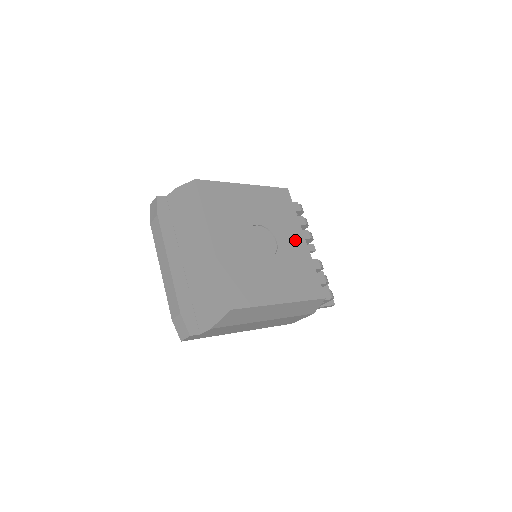
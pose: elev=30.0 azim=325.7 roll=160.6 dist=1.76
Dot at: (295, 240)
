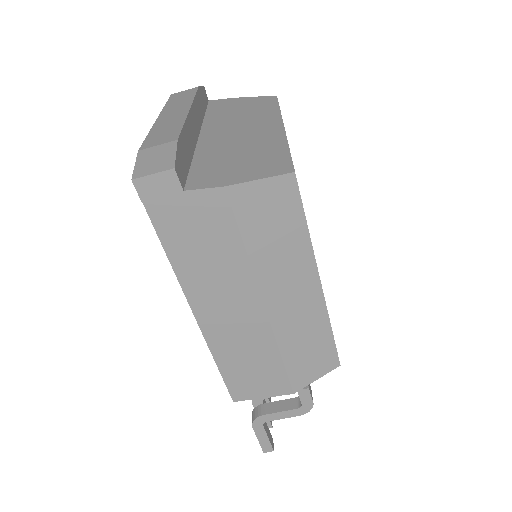
Dot at: occluded
